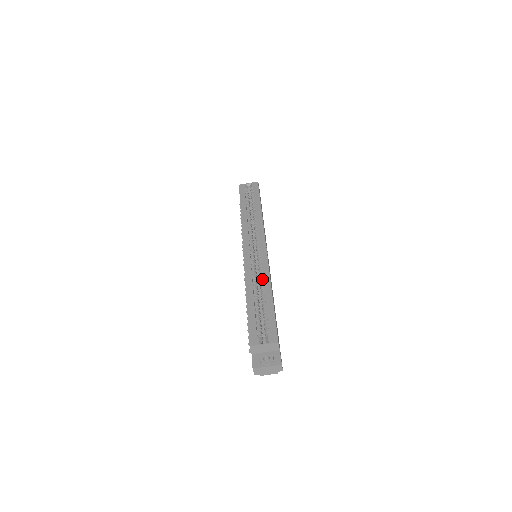
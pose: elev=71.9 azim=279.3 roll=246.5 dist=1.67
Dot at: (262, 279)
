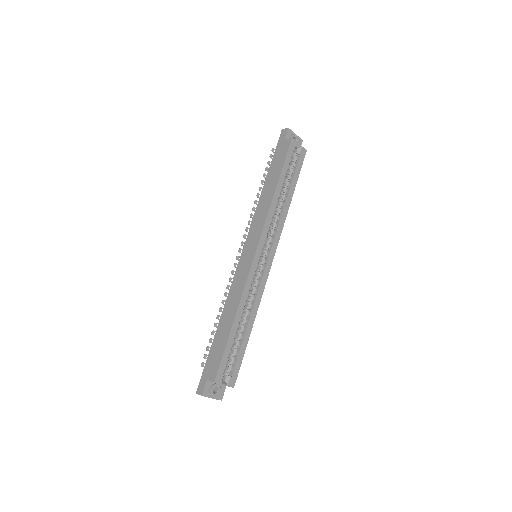
Dot at: (252, 303)
